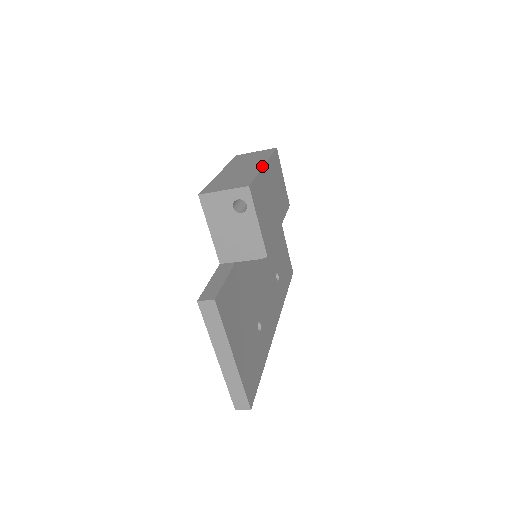
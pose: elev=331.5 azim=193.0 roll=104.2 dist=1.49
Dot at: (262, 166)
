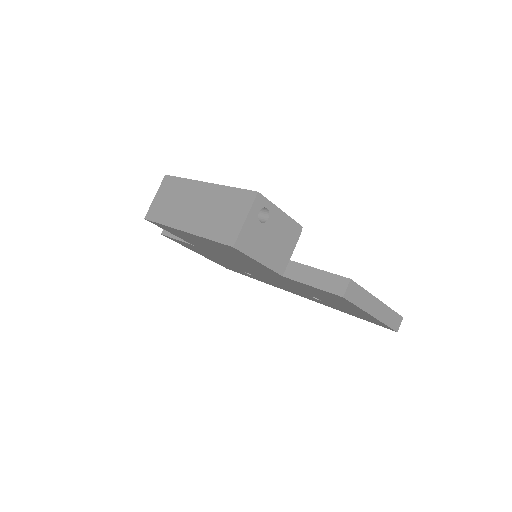
Dot at: (211, 184)
